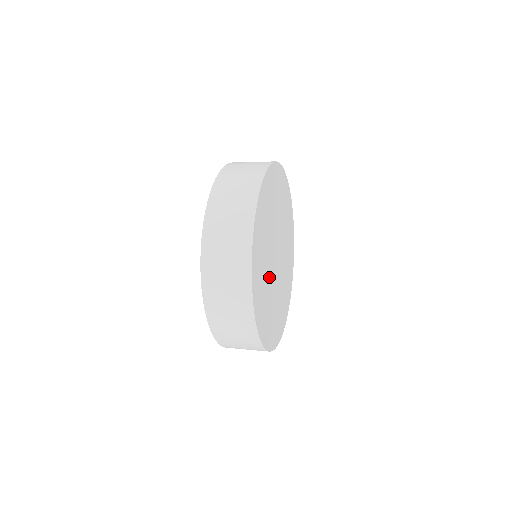
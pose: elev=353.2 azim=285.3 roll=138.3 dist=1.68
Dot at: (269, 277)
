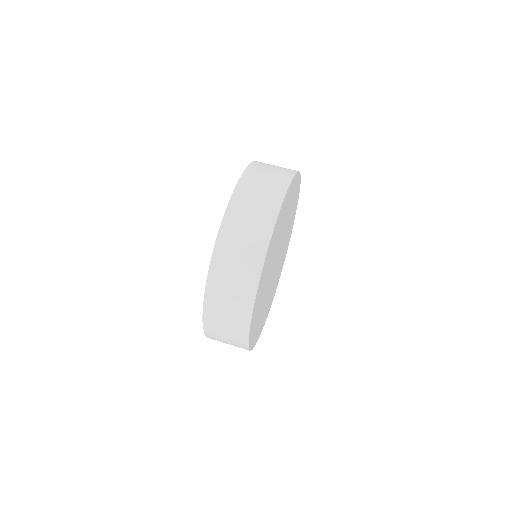
Dot at: (273, 283)
